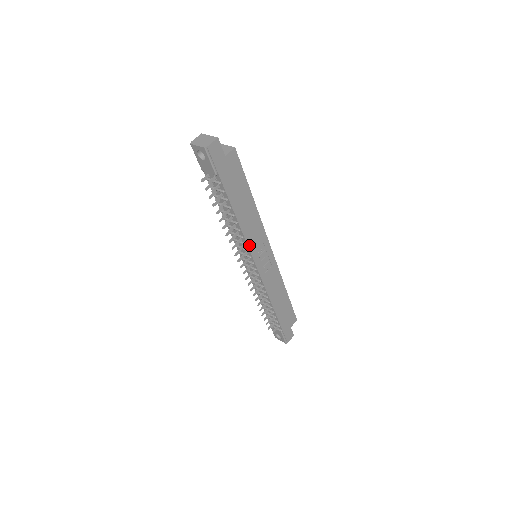
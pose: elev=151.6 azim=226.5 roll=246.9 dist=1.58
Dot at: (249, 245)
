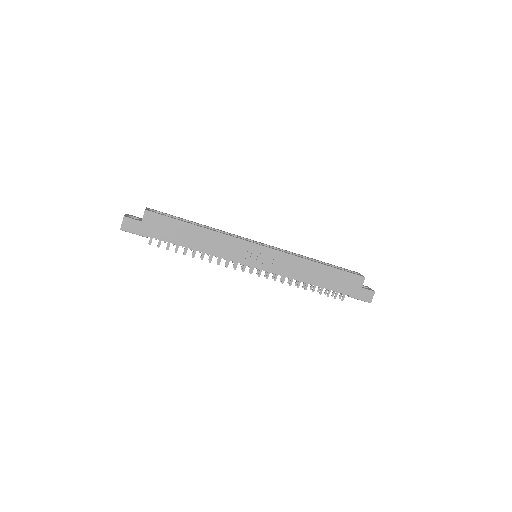
Dot at: (229, 258)
